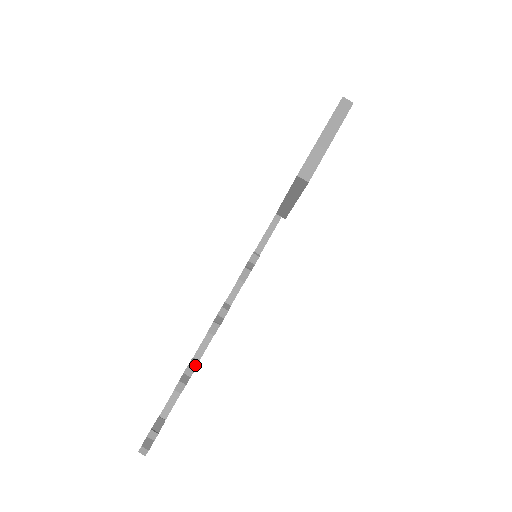
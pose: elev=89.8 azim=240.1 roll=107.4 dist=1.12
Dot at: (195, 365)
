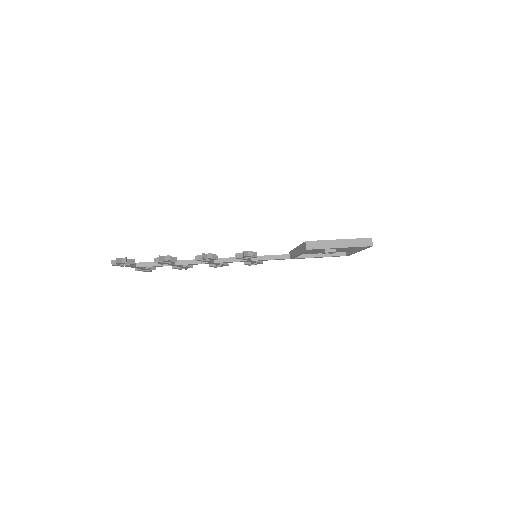
Dot at: (173, 260)
